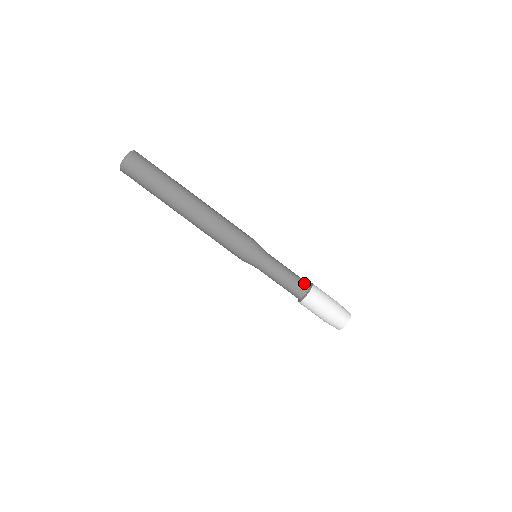
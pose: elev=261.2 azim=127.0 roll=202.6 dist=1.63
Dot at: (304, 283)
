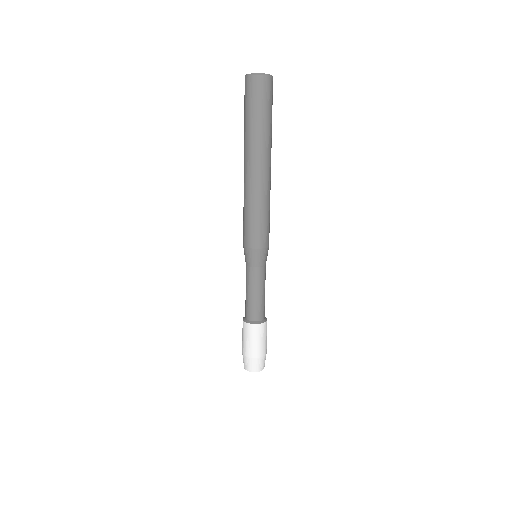
Dot at: (264, 313)
